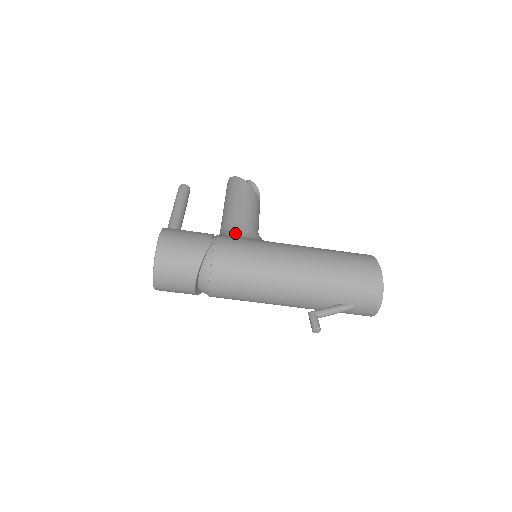
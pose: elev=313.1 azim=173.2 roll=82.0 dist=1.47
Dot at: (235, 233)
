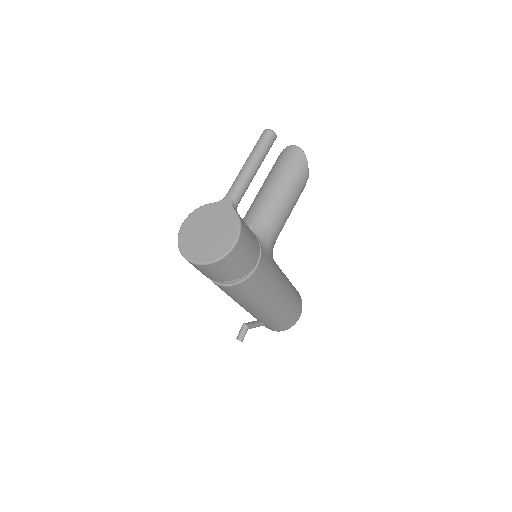
Dot at: (269, 247)
